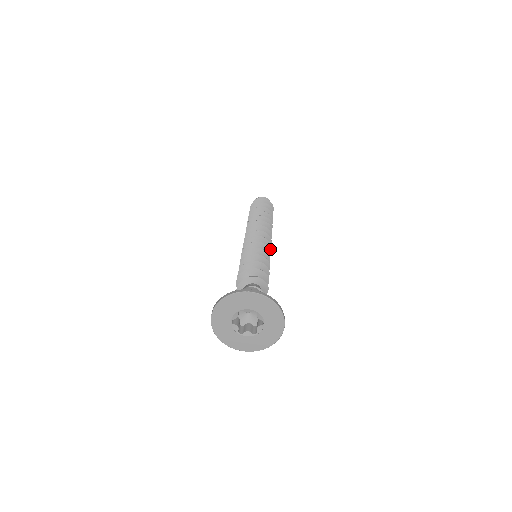
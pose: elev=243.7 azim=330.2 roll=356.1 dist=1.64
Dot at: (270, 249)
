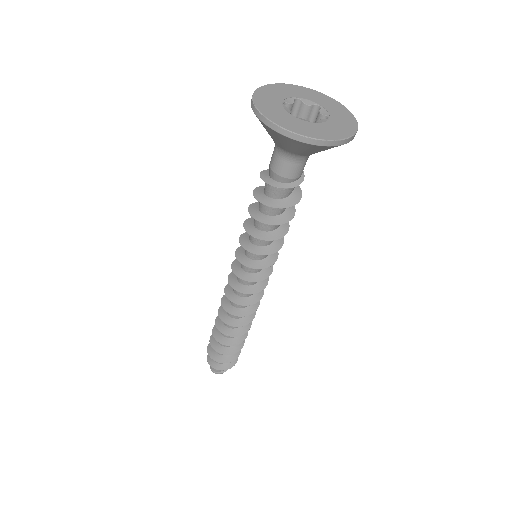
Dot at: occluded
